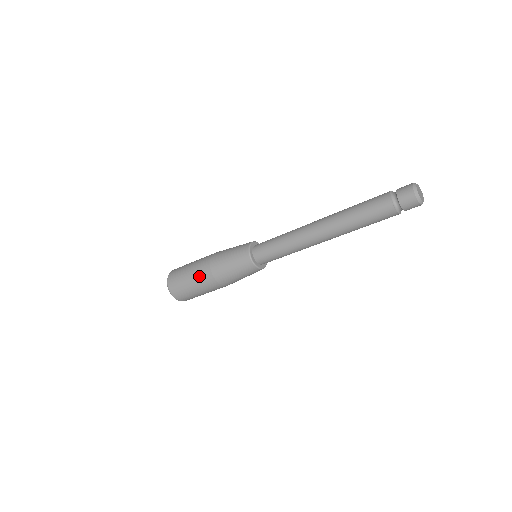
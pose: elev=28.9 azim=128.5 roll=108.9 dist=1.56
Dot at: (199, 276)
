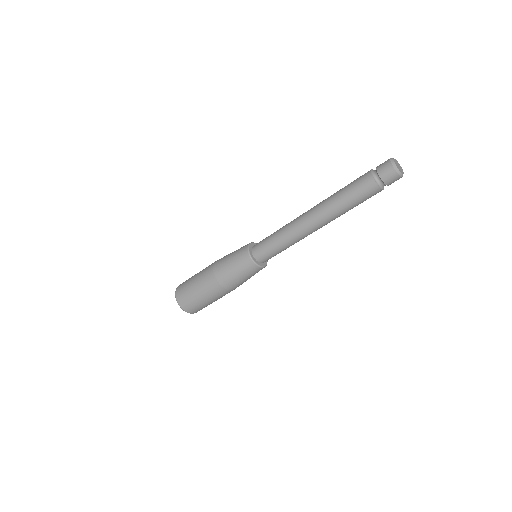
Dot at: (208, 290)
